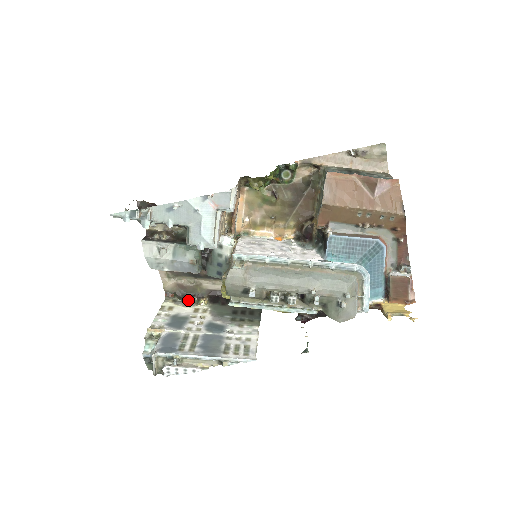
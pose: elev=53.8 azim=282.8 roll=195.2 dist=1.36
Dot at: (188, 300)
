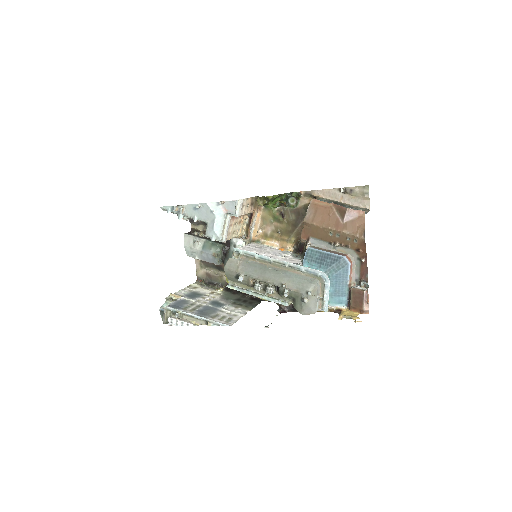
Dot at: (211, 286)
